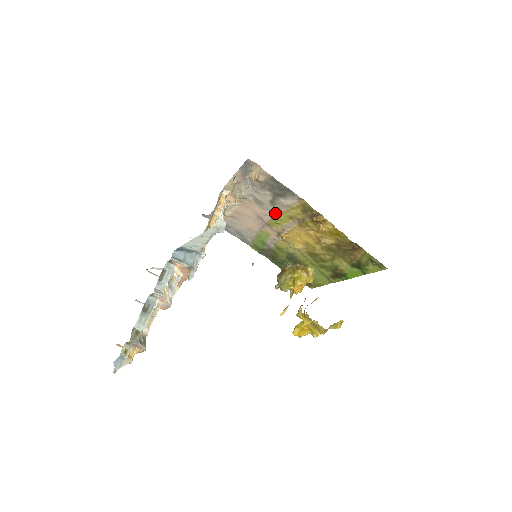
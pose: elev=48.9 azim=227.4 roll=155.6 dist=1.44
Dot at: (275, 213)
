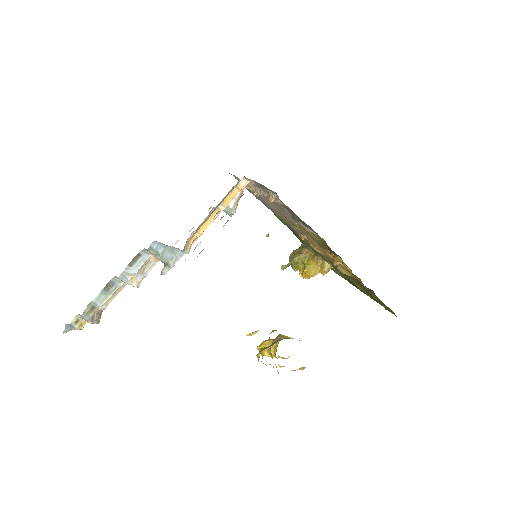
Dot at: occluded
